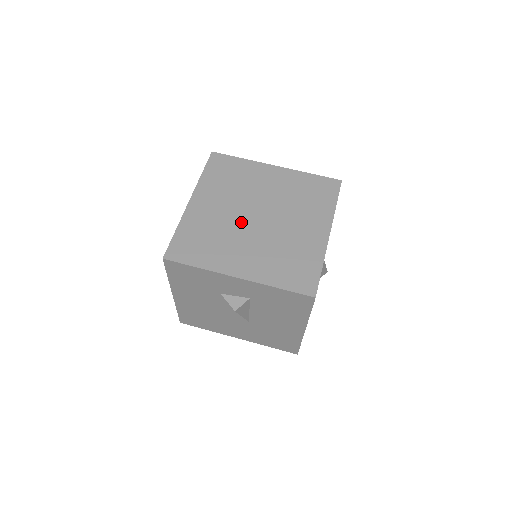
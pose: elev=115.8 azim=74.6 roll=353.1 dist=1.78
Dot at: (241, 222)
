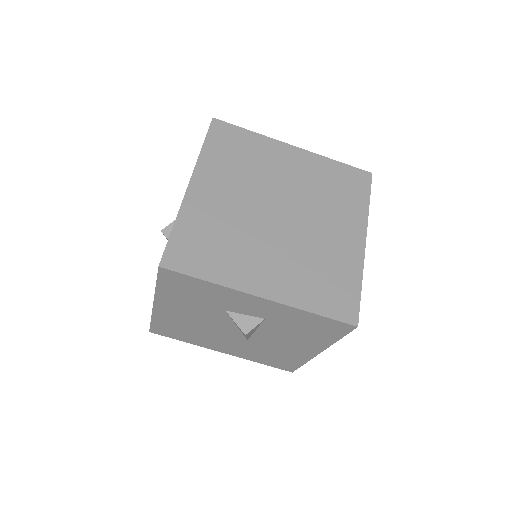
Dot at: (259, 219)
